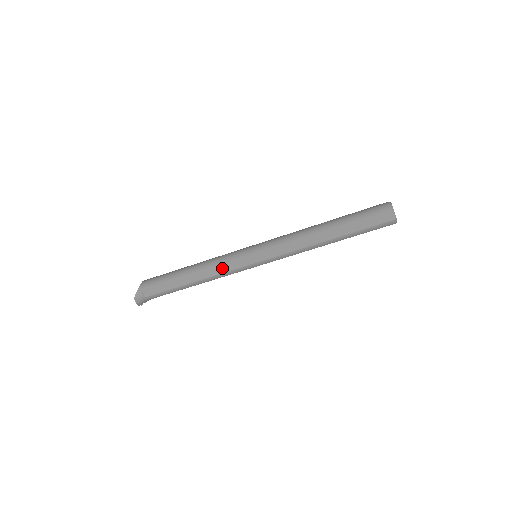
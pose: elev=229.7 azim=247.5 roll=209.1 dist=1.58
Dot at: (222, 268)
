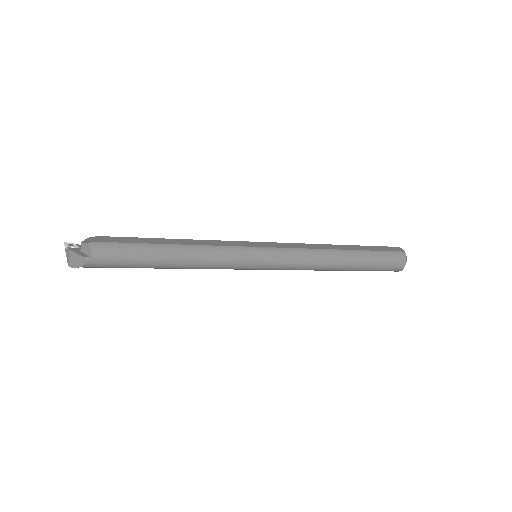
Dot at: occluded
